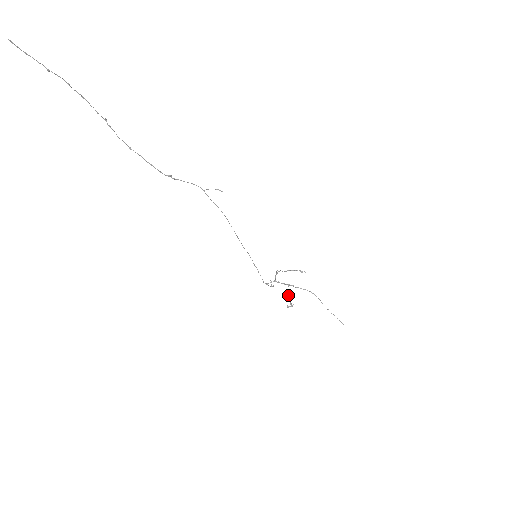
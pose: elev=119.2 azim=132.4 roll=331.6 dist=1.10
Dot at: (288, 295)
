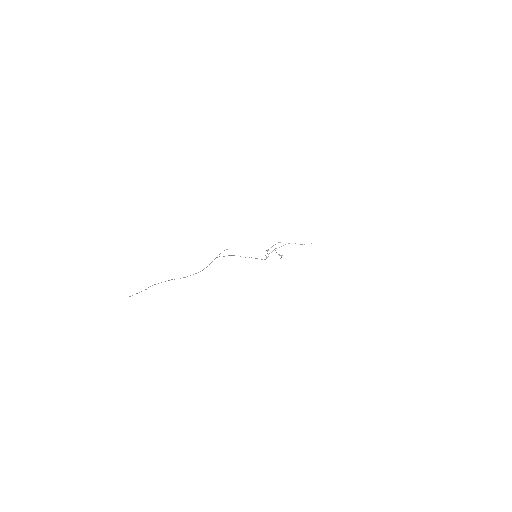
Dot at: occluded
